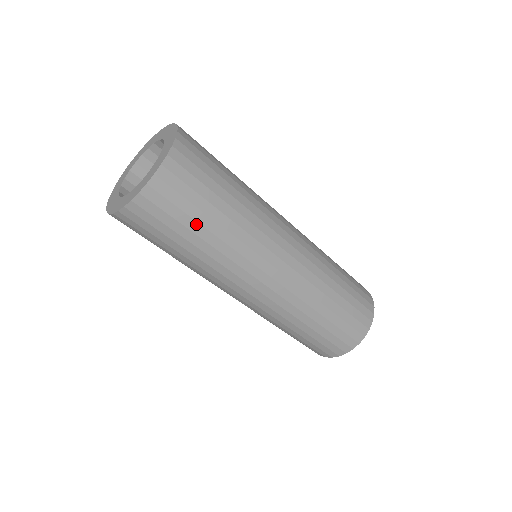
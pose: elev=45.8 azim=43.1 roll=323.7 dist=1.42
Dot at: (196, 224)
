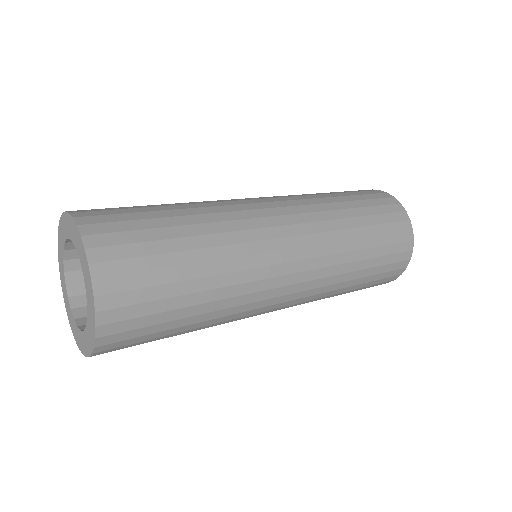
Dot at: occluded
